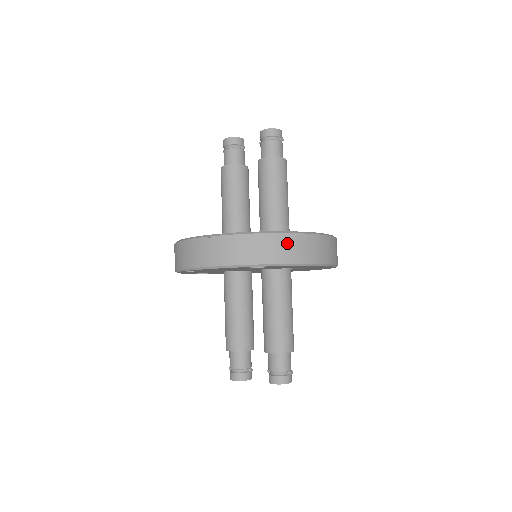
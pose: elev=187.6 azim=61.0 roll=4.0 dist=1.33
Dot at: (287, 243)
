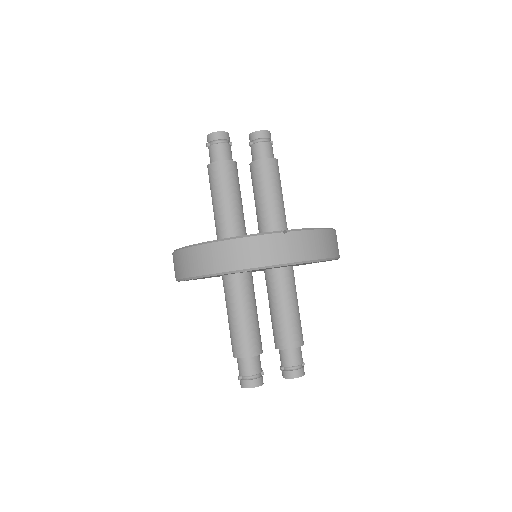
Dot at: (335, 239)
